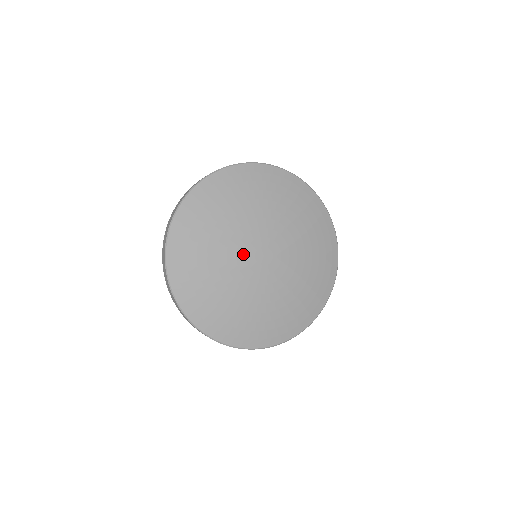
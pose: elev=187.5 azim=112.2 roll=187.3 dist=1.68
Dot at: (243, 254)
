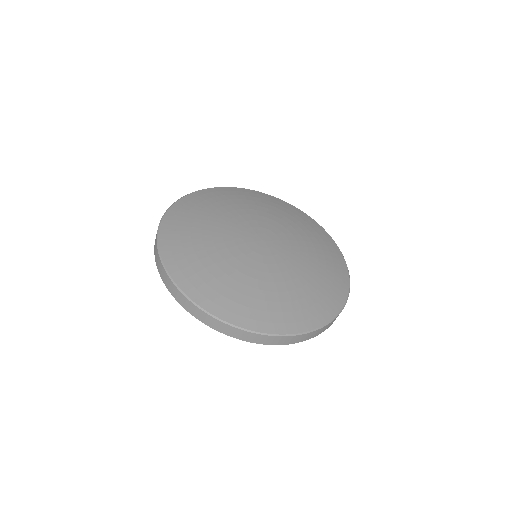
Dot at: (240, 235)
